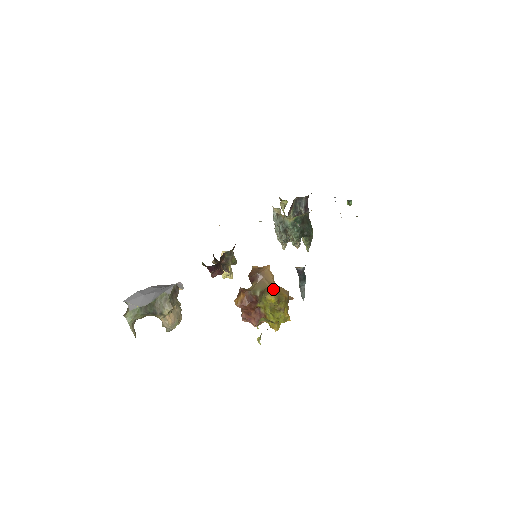
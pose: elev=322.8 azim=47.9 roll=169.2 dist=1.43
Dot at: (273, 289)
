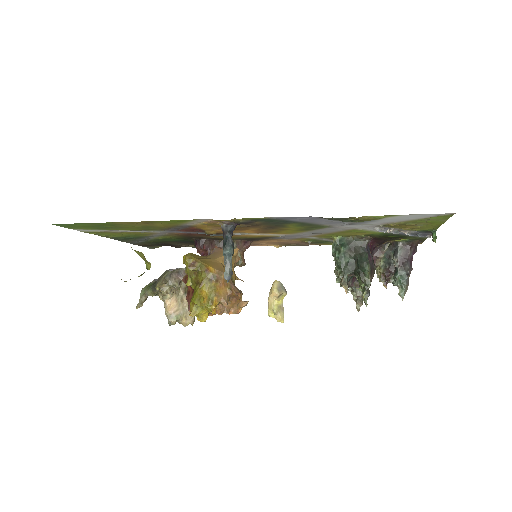
Dot at: (204, 258)
